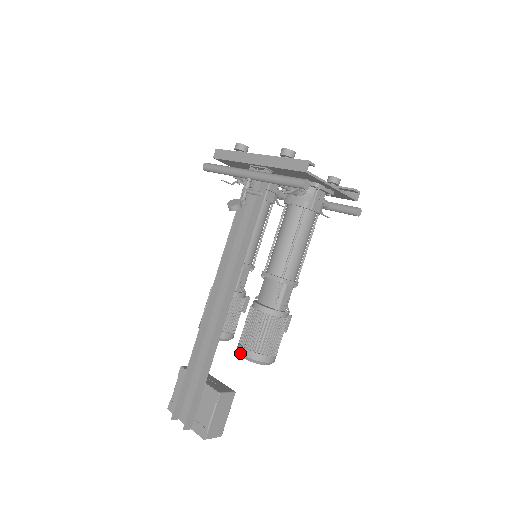
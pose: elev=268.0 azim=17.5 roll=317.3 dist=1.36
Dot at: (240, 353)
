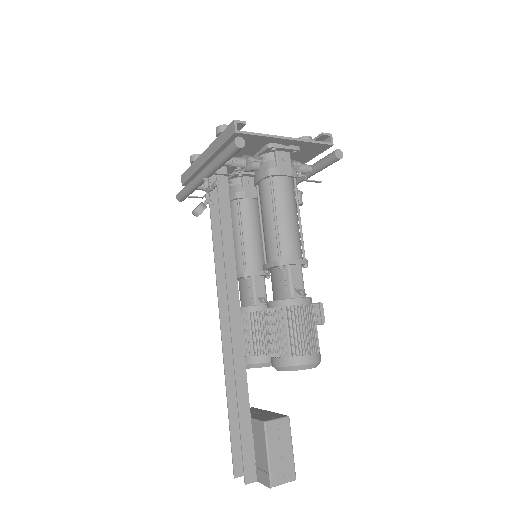
Dot at: (273, 366)
